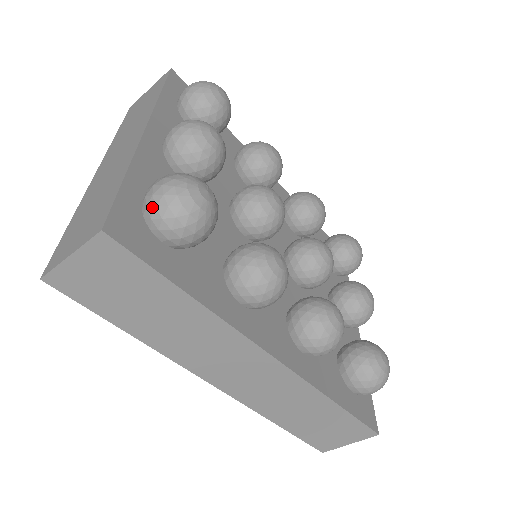
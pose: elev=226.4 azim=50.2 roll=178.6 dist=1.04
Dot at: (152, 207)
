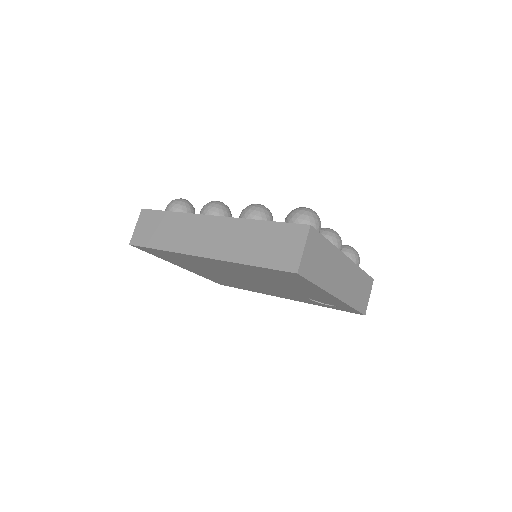
Dot at: occluded
